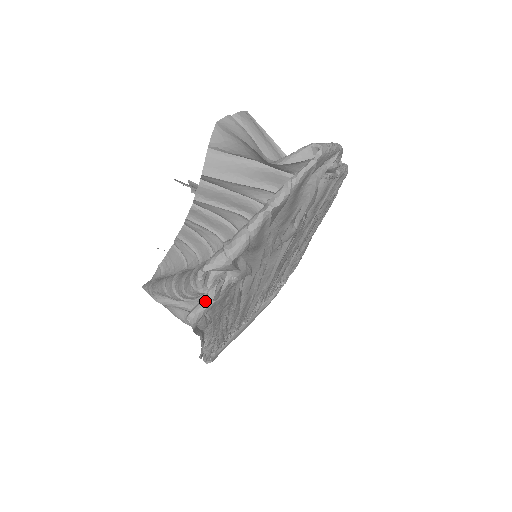
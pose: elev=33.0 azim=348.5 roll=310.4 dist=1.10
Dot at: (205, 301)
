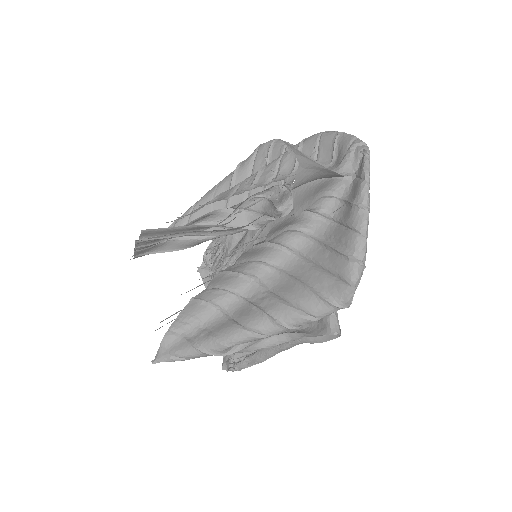
Dot at: (334, 312)
